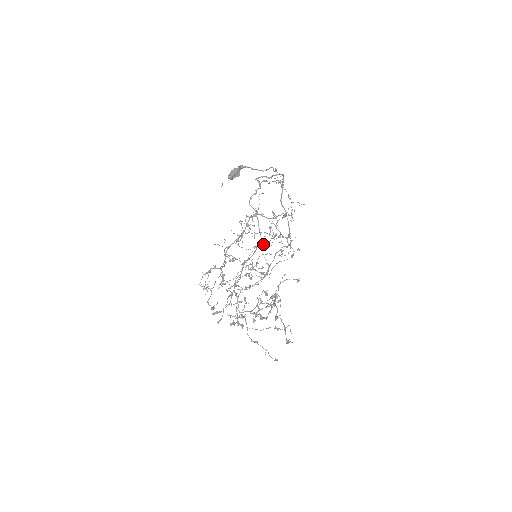
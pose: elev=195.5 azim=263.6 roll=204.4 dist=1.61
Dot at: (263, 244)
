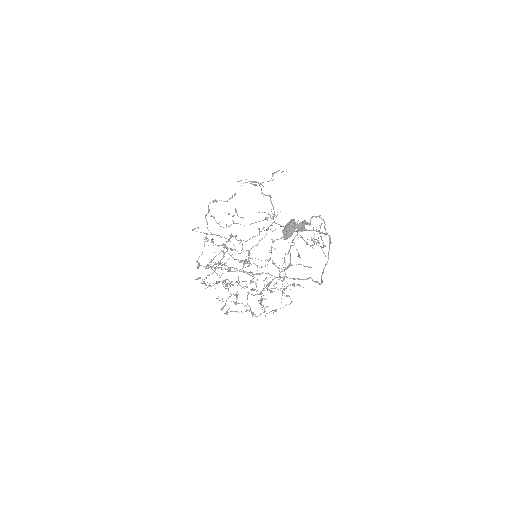
Dot at: (286, 288)
